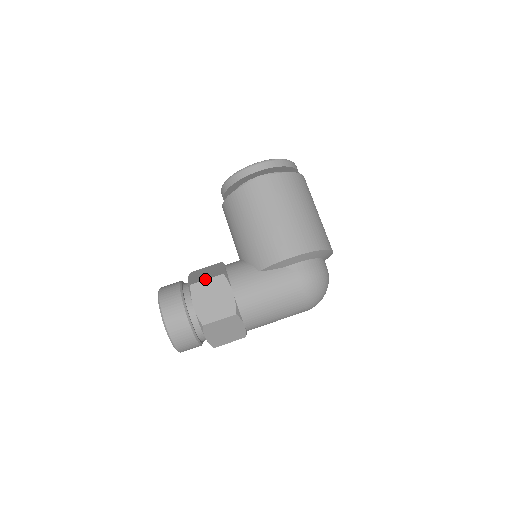
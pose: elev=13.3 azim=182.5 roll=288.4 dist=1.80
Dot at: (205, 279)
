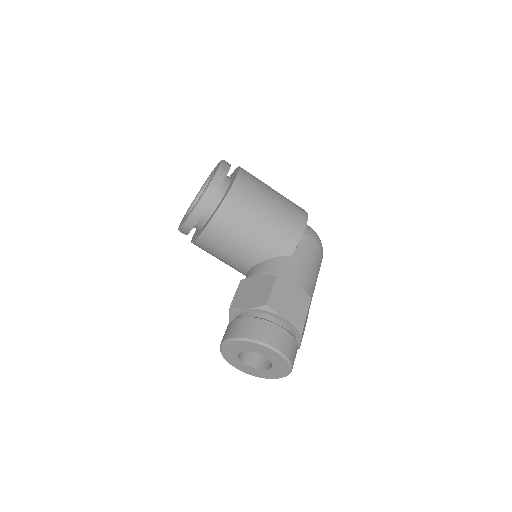
Dot at: (271, 291)
